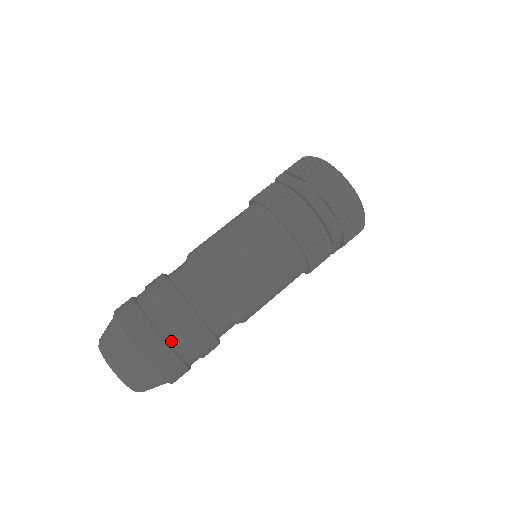
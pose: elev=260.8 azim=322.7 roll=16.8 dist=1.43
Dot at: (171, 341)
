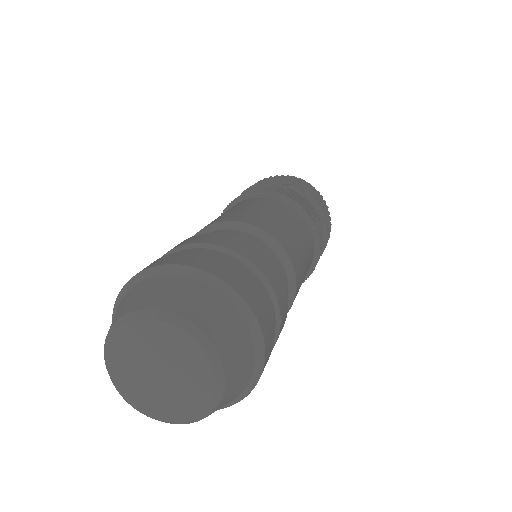
Dot at: occluded
